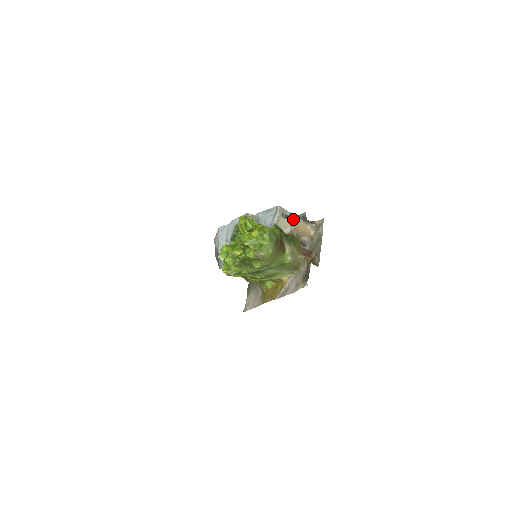
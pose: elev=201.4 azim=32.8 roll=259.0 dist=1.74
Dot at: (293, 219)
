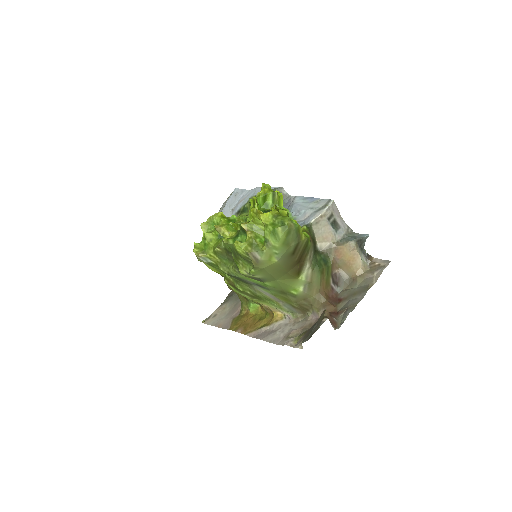
Dot at: (343, 234)
